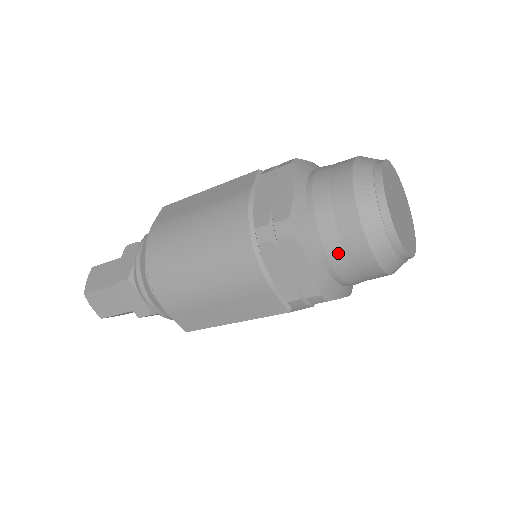
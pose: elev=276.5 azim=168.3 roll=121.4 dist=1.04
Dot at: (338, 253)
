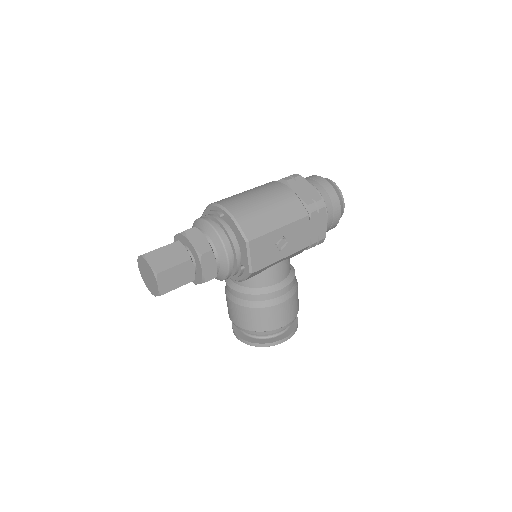
Dot at: (320, 187)
